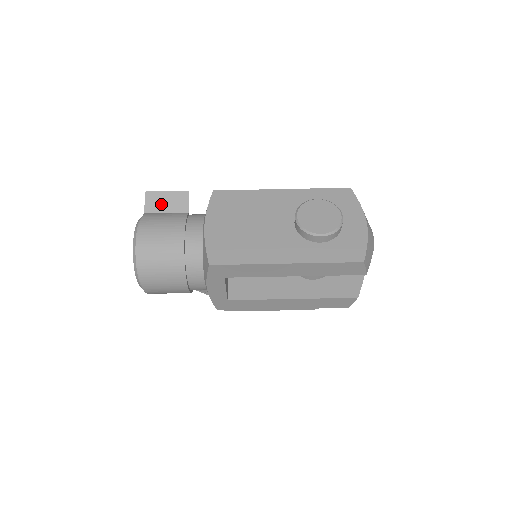
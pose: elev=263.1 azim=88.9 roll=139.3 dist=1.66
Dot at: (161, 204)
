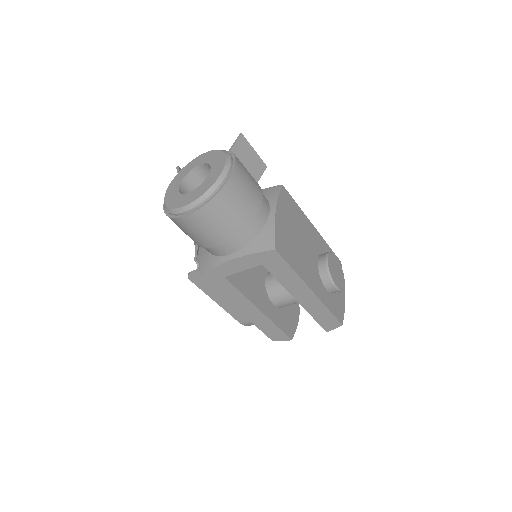
Dot at: (245, 156)
